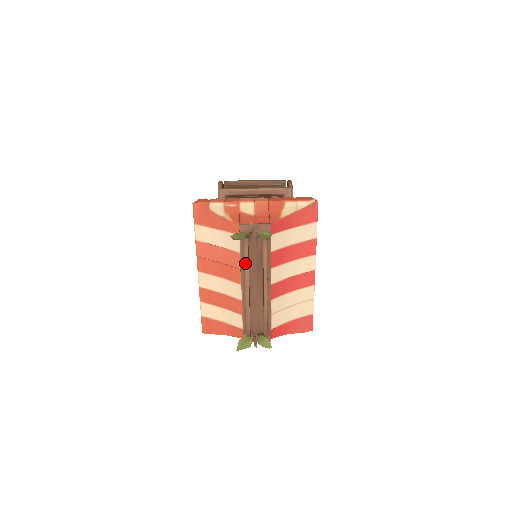
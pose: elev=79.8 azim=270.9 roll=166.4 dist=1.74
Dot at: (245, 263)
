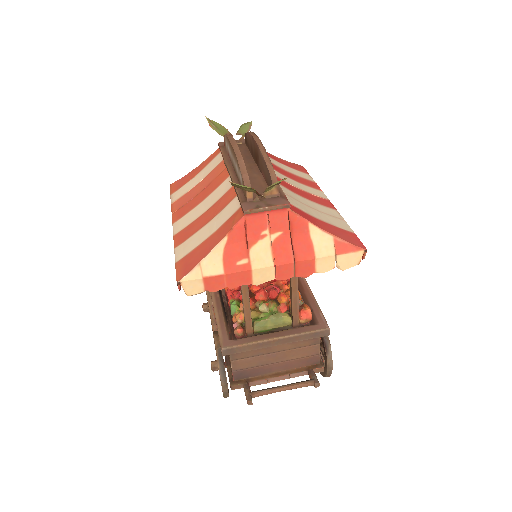
Dot at: (227, 135)
